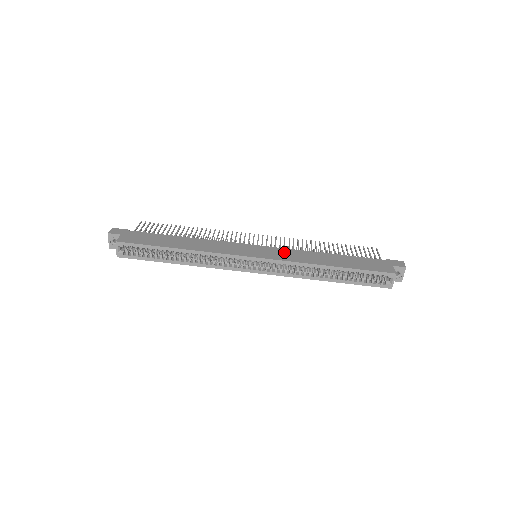
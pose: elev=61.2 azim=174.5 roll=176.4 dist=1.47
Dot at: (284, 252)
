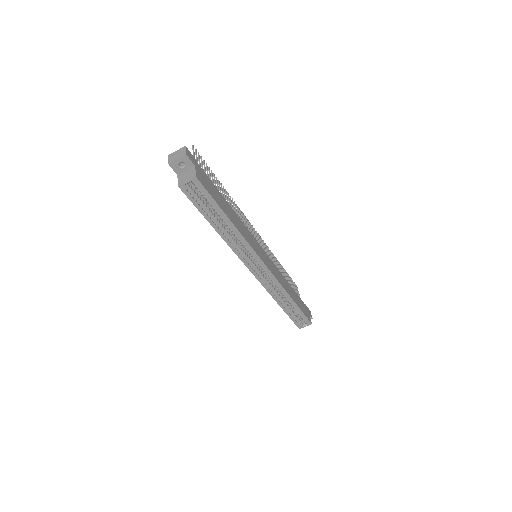
Dot at: (274, 268)
